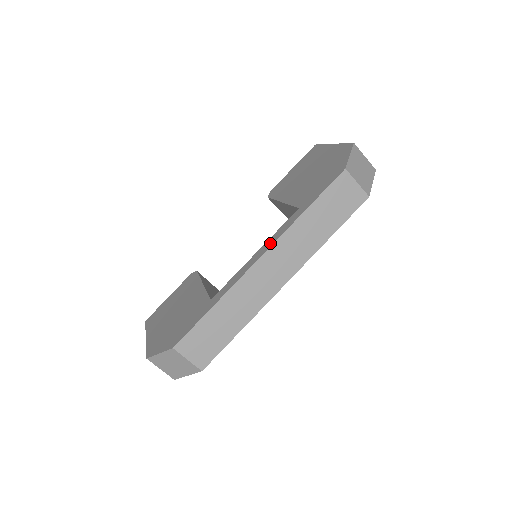
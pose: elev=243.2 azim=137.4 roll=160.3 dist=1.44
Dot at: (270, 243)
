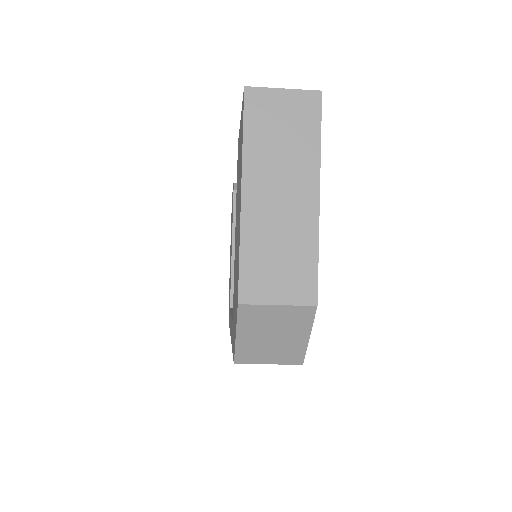
Dot at: occluded
